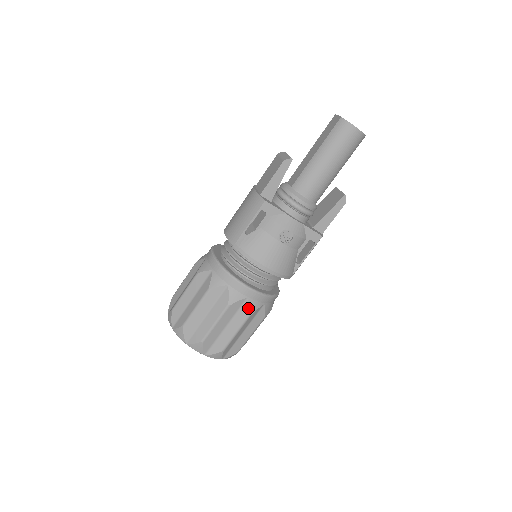
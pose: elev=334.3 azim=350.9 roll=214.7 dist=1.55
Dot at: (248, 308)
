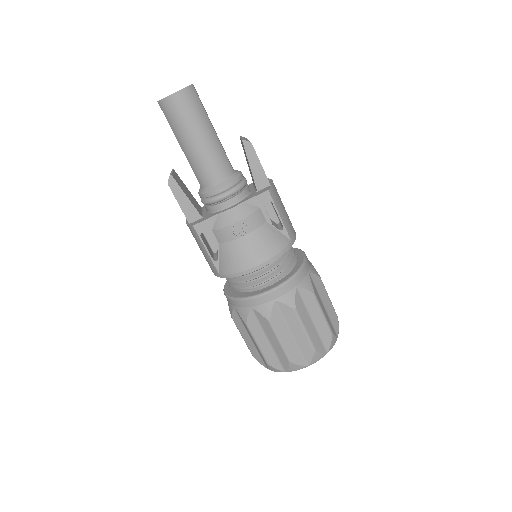
Dot at: (286, 306)
